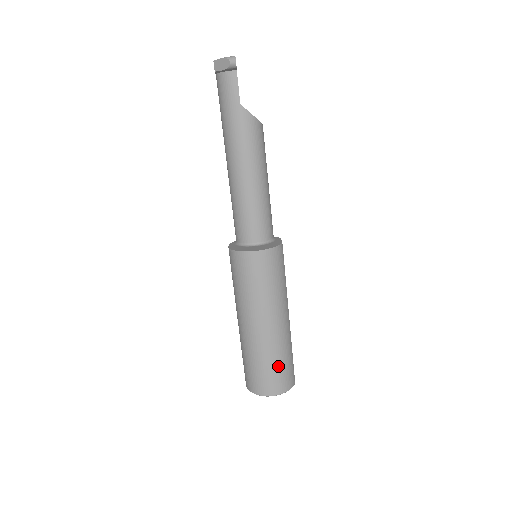
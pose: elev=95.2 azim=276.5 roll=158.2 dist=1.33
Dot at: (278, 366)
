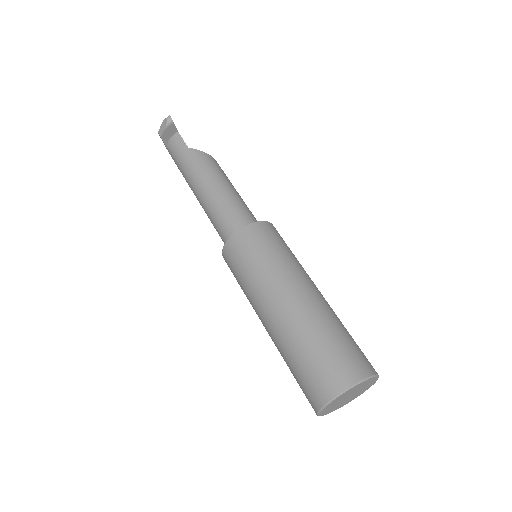
Dot at: (332, 342)
